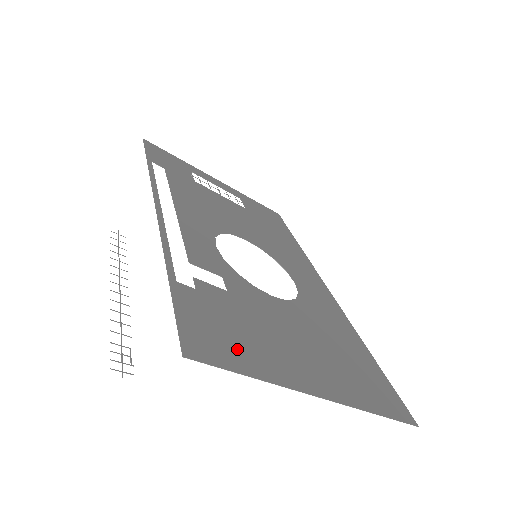
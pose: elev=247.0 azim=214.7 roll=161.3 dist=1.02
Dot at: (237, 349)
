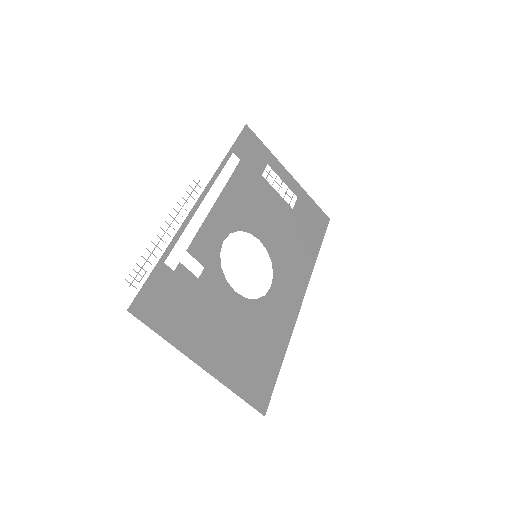
Dot at: (168, 318)
